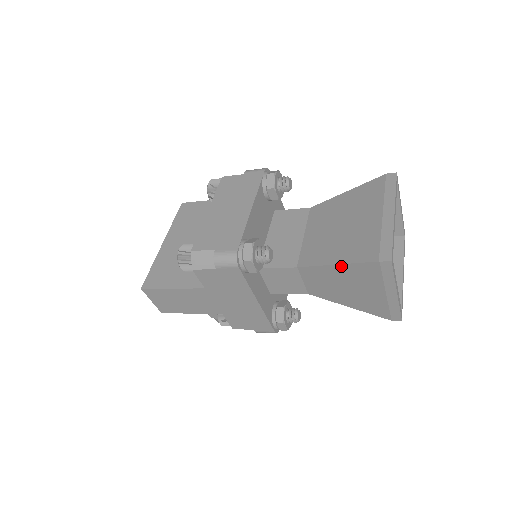
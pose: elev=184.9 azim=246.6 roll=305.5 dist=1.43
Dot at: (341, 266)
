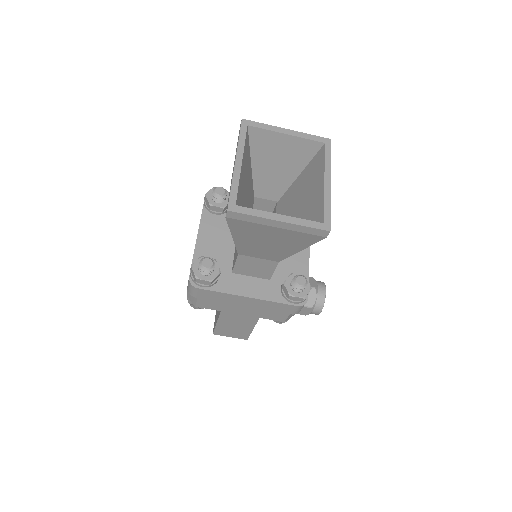
Dot at: (234, 236)
